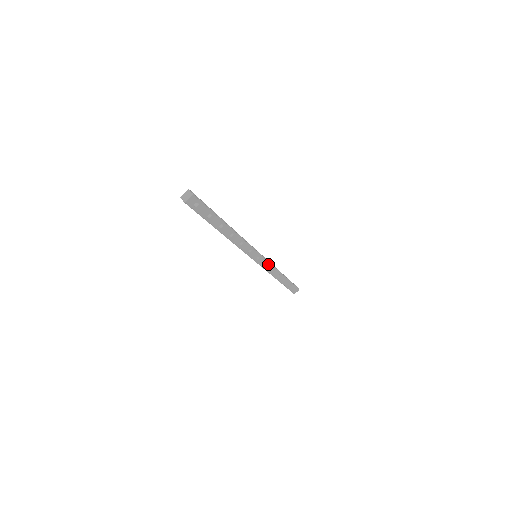
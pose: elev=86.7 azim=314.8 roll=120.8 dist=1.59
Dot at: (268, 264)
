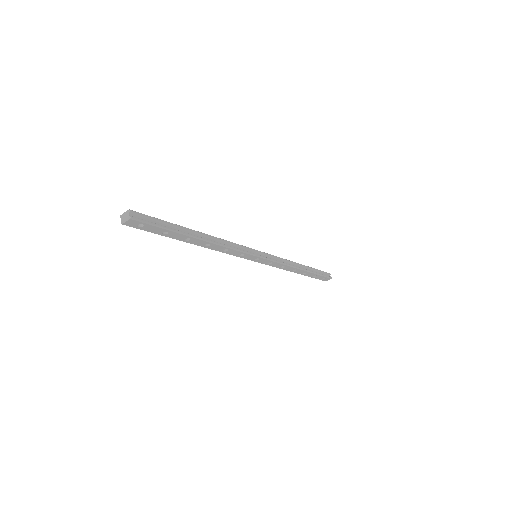
Dot at: (275, 263)
